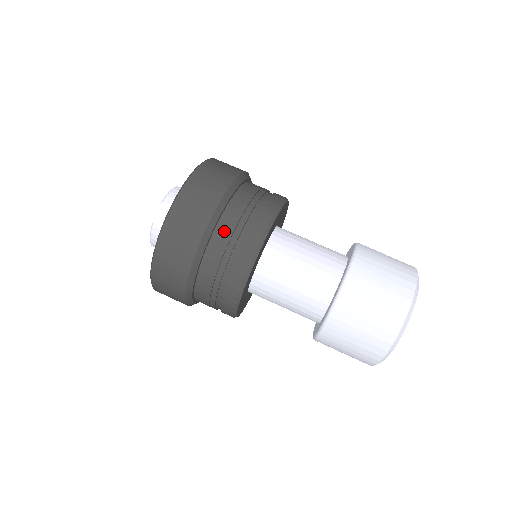
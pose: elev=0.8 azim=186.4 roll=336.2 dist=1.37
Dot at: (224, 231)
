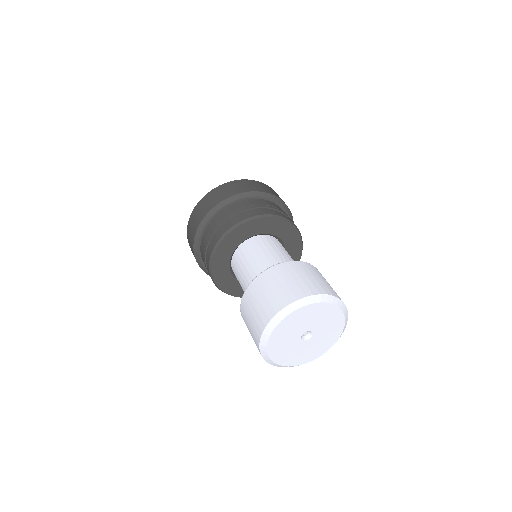
Dot at: (257, 202)
